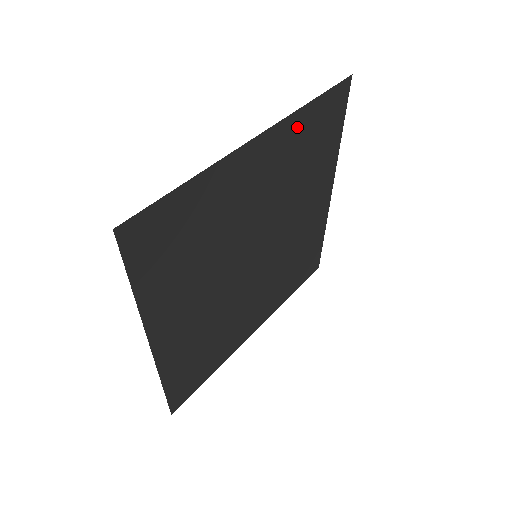
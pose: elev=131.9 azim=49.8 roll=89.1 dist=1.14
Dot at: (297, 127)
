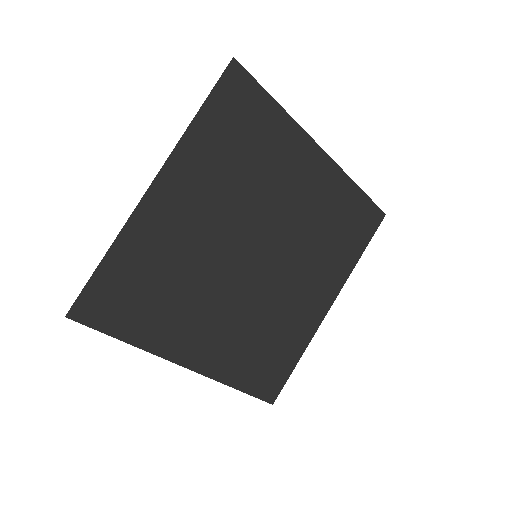
Dot at: (342, 189)
